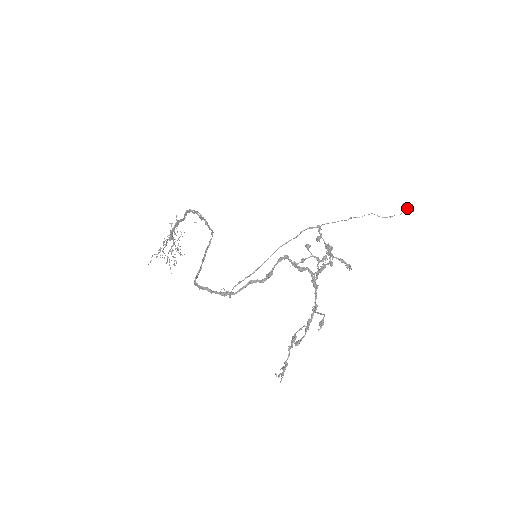
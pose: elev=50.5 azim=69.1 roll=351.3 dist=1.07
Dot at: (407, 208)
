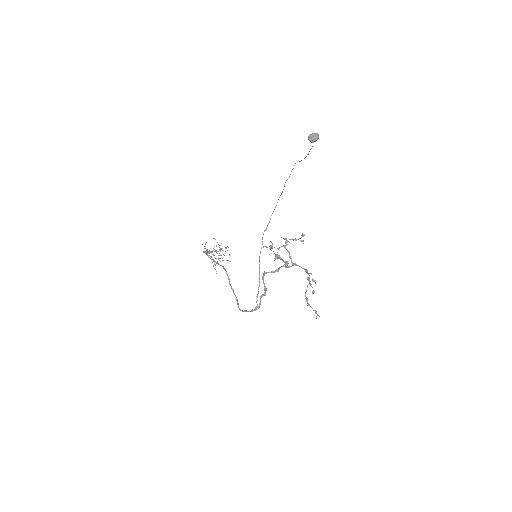
Dot at: (312, 141)
